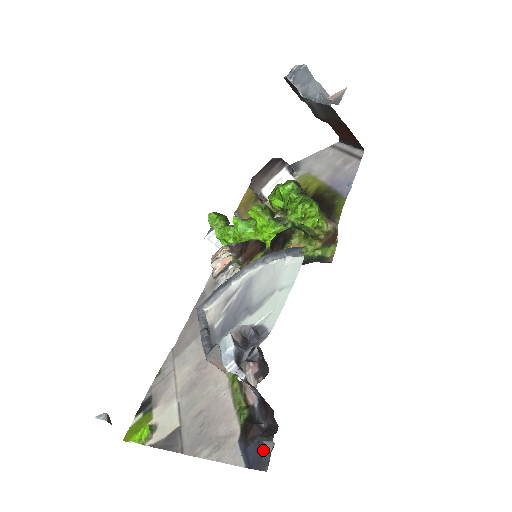
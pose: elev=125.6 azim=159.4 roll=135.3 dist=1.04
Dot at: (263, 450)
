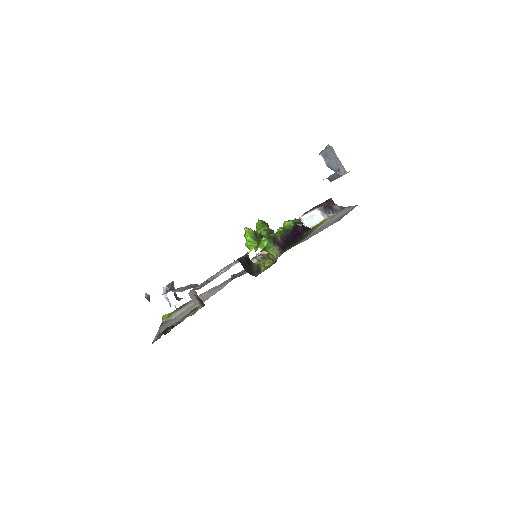
Dot at: (157, 338)
